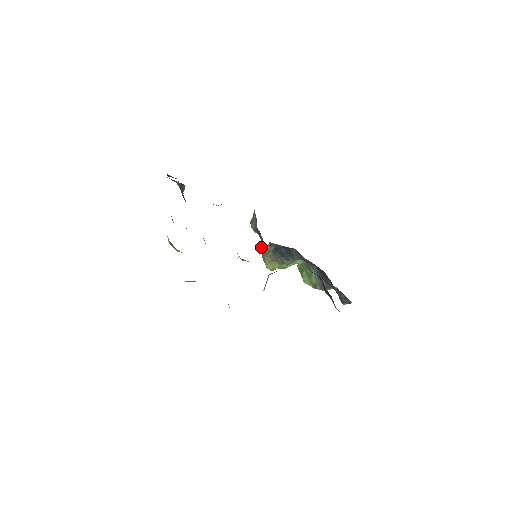
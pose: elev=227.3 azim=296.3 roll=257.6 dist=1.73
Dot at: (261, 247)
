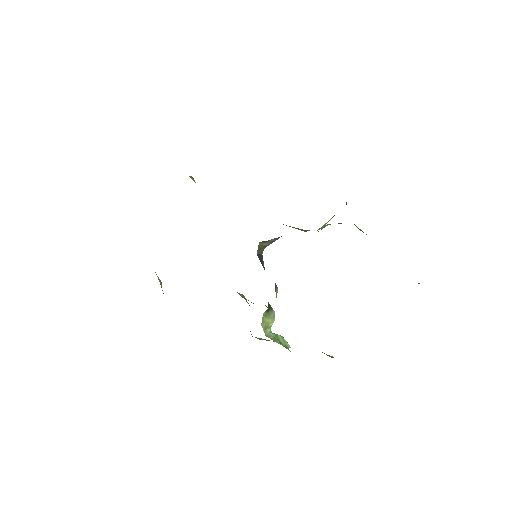
Dot at: occluded
